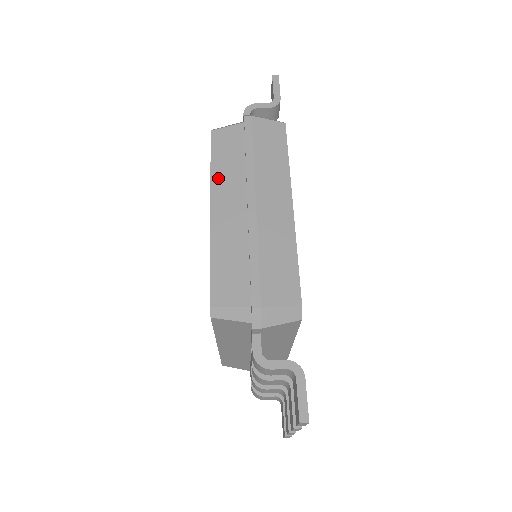
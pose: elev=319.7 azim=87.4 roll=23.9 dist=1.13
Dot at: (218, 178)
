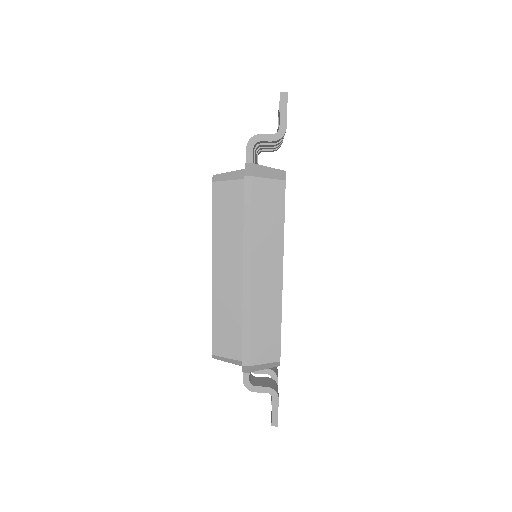
Dot at: (218, 240)
